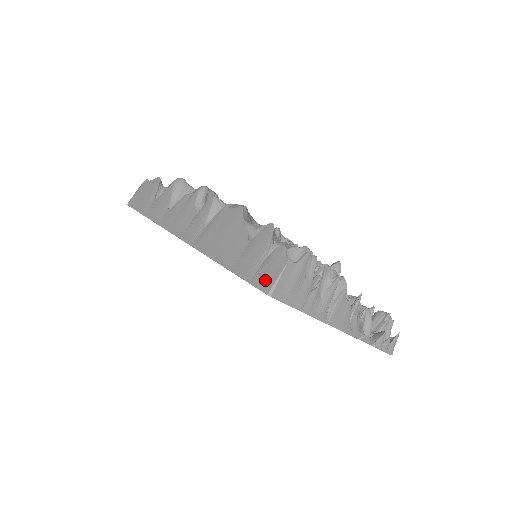
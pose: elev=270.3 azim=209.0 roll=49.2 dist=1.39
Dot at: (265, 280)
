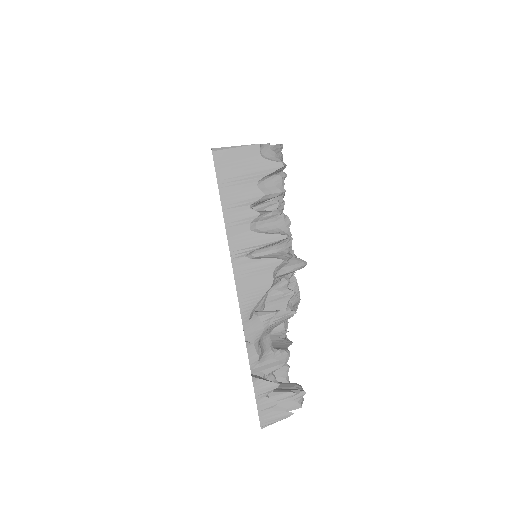
Dot at: occluded
